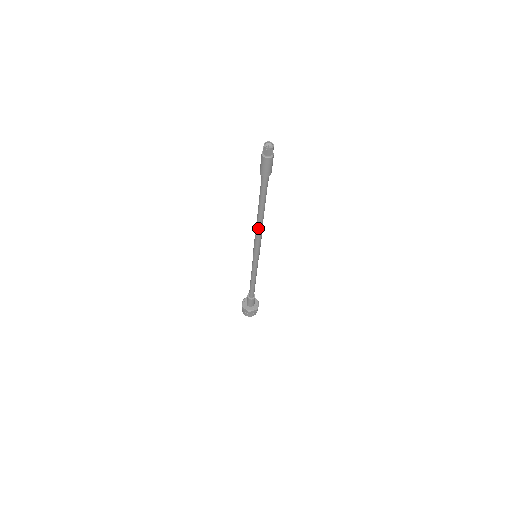
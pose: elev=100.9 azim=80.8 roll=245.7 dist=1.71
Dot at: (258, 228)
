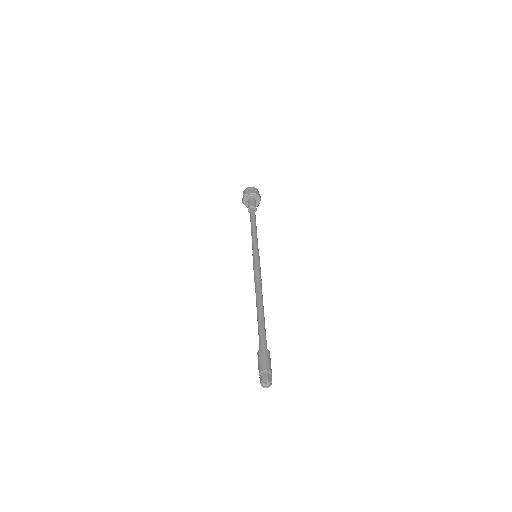
Dot at: occluded
